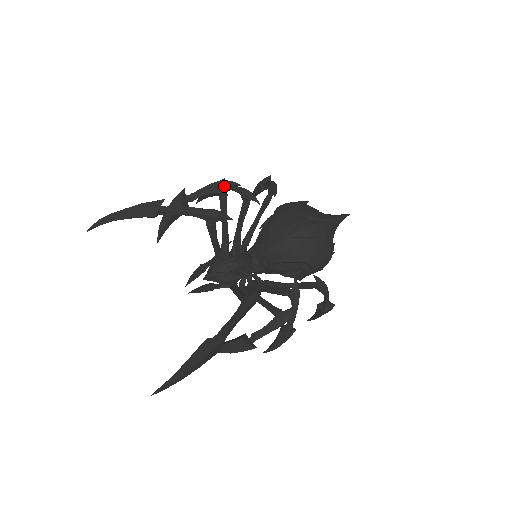
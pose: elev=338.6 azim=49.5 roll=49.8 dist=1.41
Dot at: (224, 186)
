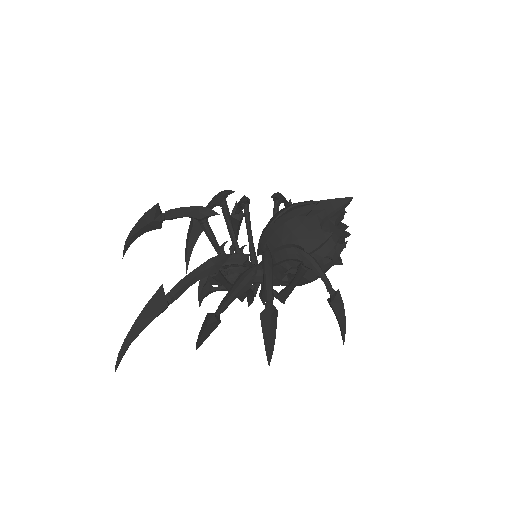
Dot at: (220, 195)
